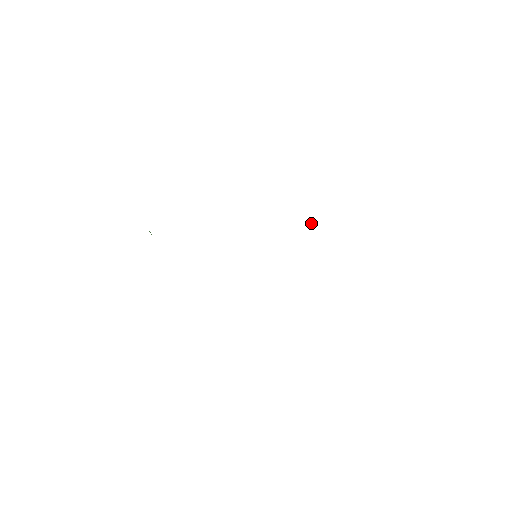
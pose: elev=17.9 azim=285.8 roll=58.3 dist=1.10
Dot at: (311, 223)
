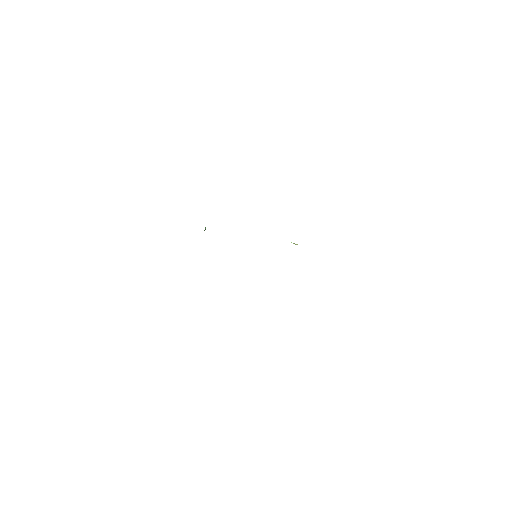
Dot at: occluded
